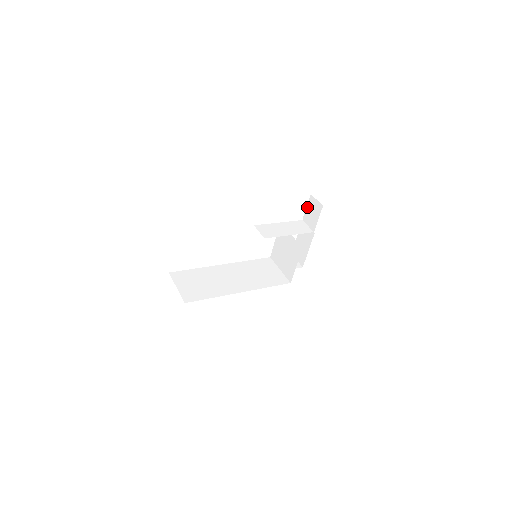
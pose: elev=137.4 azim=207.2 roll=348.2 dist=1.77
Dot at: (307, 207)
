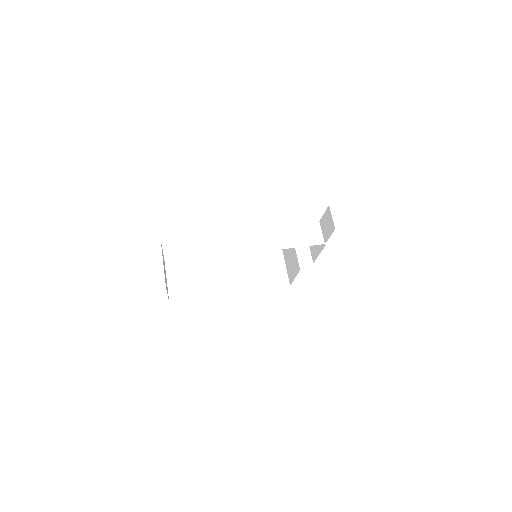
Dot at: (324, 214)
